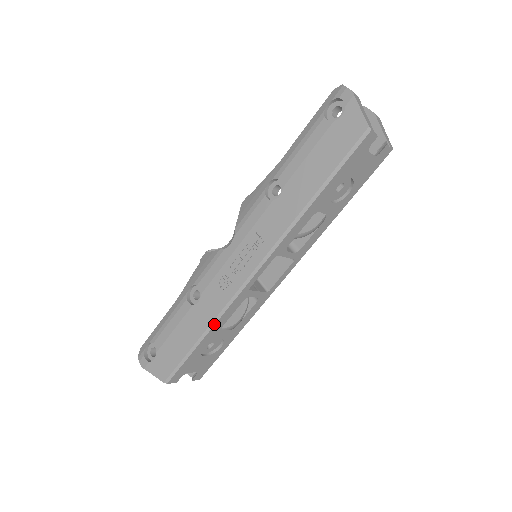
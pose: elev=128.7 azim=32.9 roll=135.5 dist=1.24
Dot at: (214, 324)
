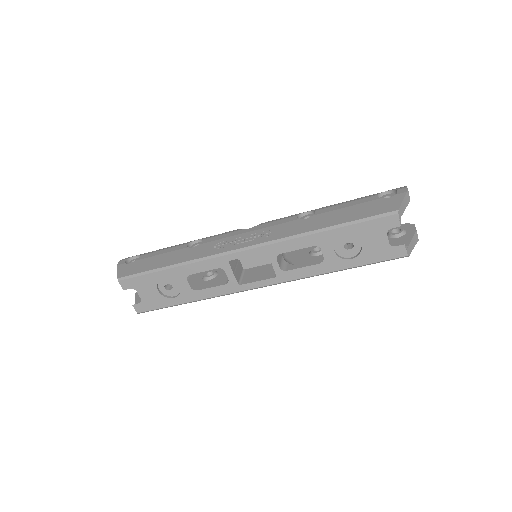
Dot at: (186, 264)
